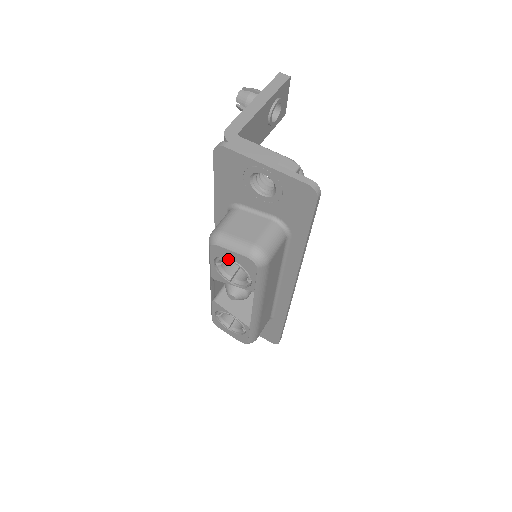
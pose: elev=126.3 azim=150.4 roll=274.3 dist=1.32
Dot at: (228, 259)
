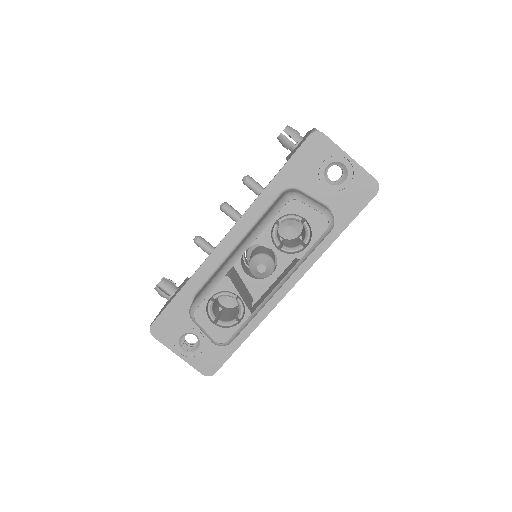
Dot at: (299, 217)
